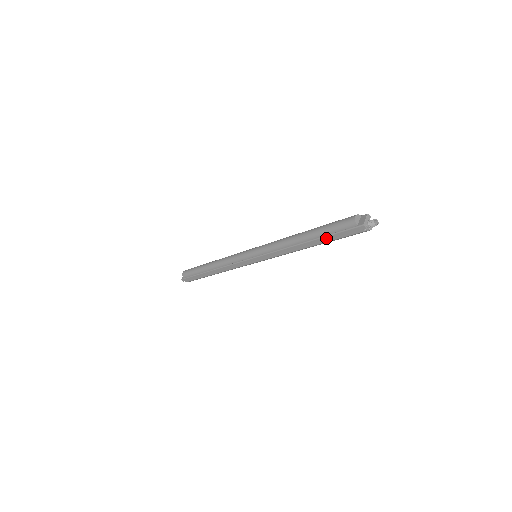
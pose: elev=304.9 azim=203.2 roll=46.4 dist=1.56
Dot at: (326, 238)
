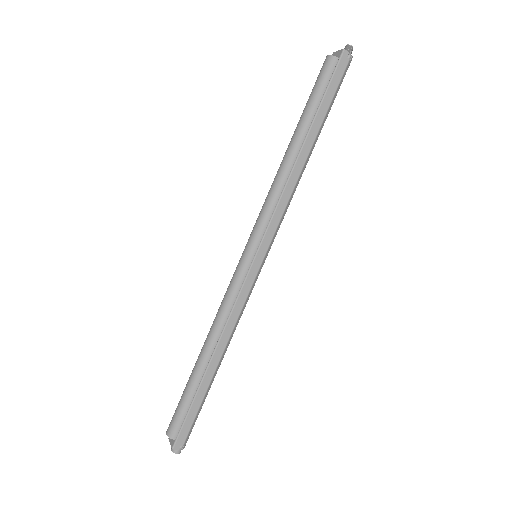
Dot at: (320, 112)
